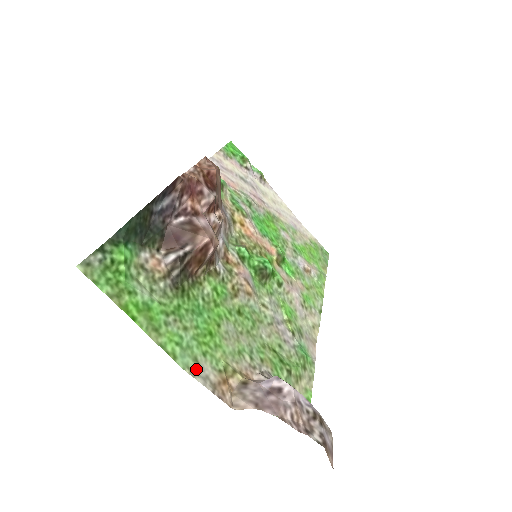
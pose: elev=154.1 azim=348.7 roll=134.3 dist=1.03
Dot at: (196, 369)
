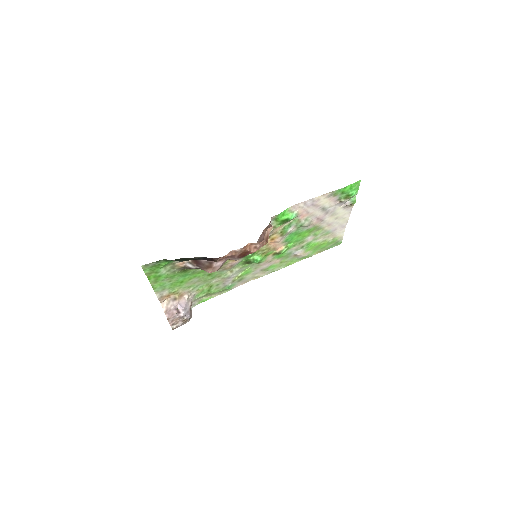
Dot at: (160, 292)
